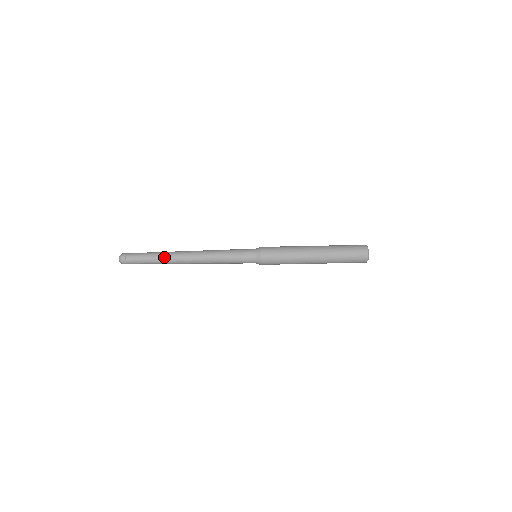
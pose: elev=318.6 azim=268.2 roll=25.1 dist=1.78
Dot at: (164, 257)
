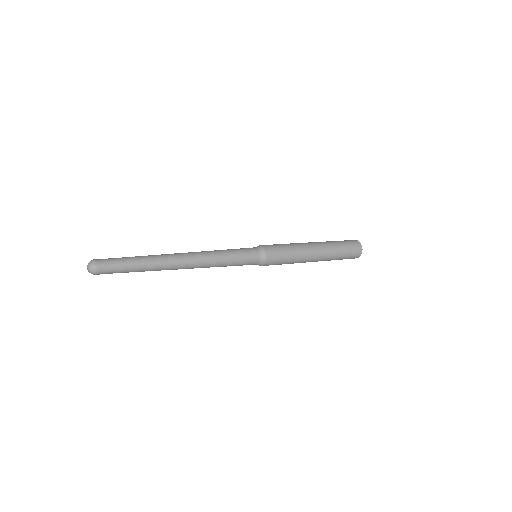
Dot at: (151, 255)
